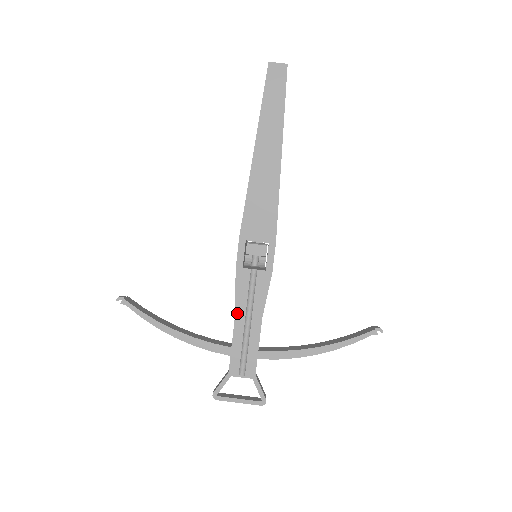
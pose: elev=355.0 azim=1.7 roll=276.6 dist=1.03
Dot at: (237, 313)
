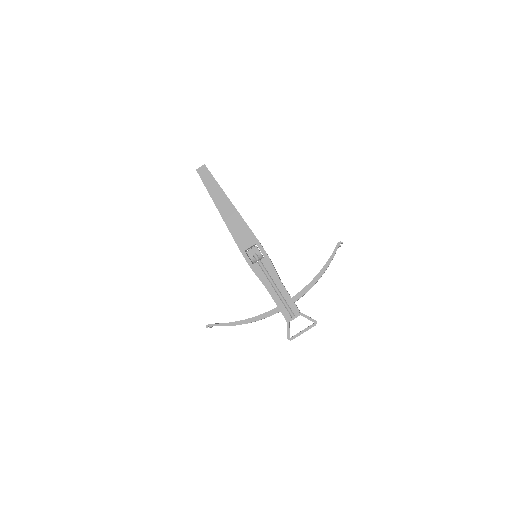
Dot at: (267, 287)
